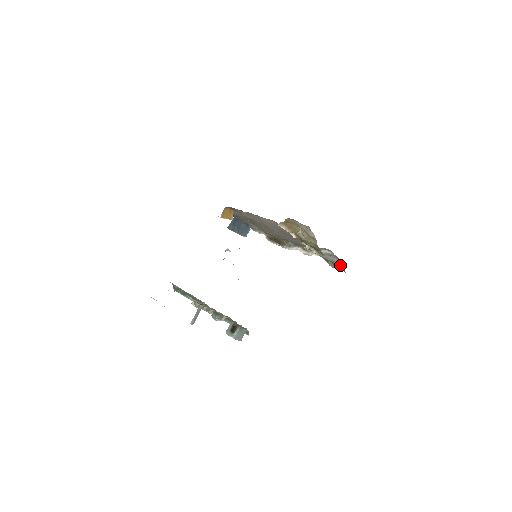
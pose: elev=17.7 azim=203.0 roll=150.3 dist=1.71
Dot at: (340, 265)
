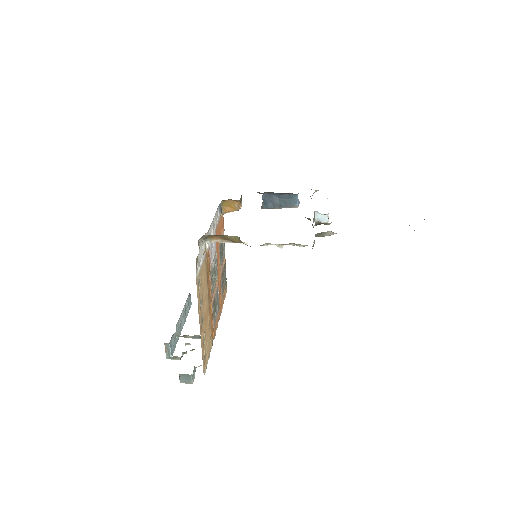
Dot at: occluded
